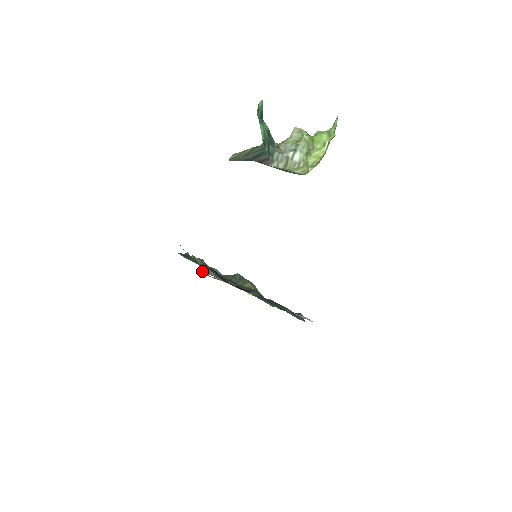
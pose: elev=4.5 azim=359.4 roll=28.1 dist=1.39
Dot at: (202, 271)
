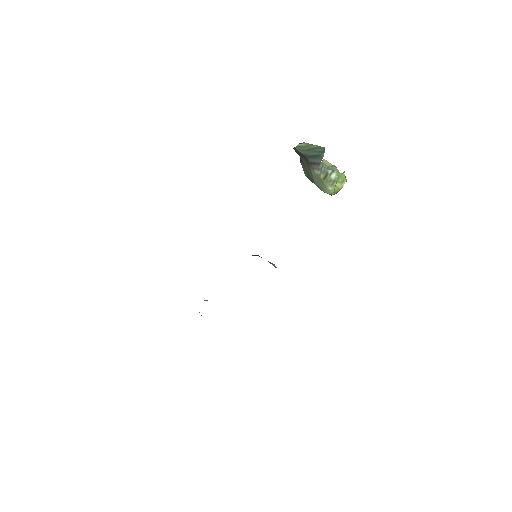
Dot at: occluded
